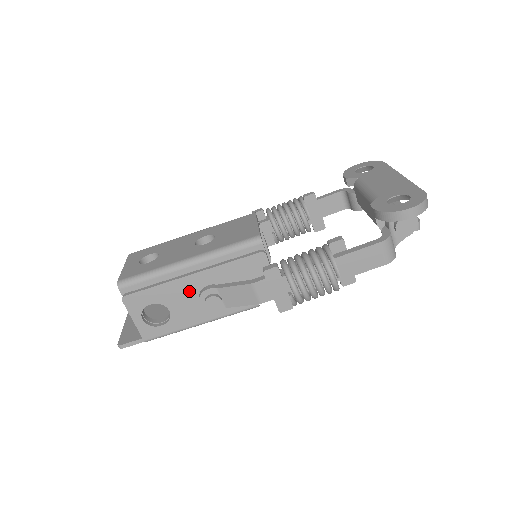
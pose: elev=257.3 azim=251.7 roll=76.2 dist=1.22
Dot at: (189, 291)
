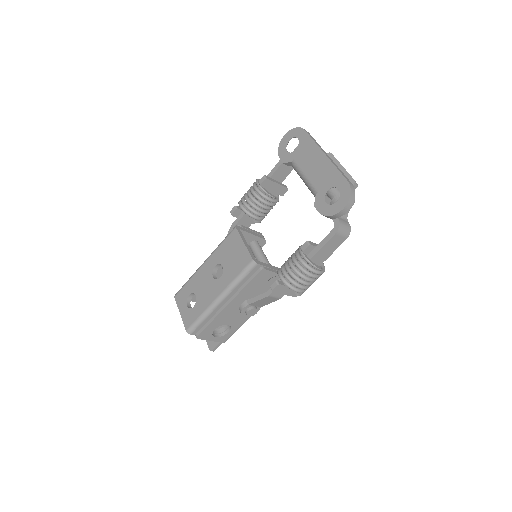
Dot at: (232, 311)
